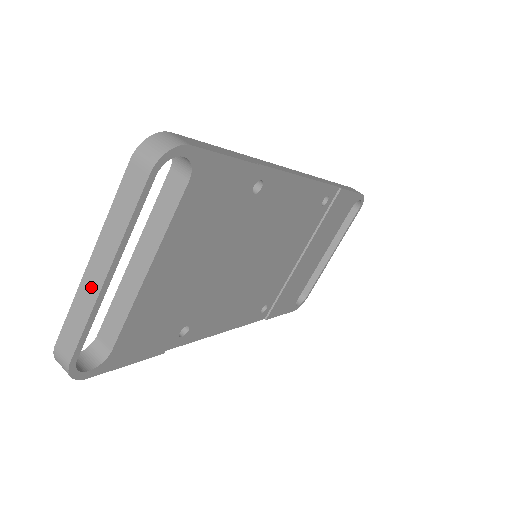
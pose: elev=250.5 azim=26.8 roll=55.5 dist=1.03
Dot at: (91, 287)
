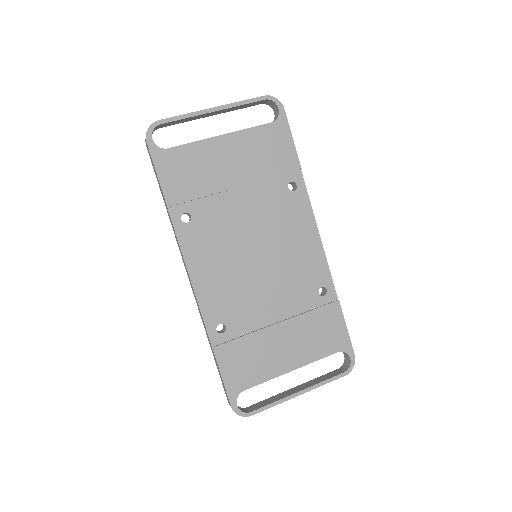
Dot at: (201, 112)
